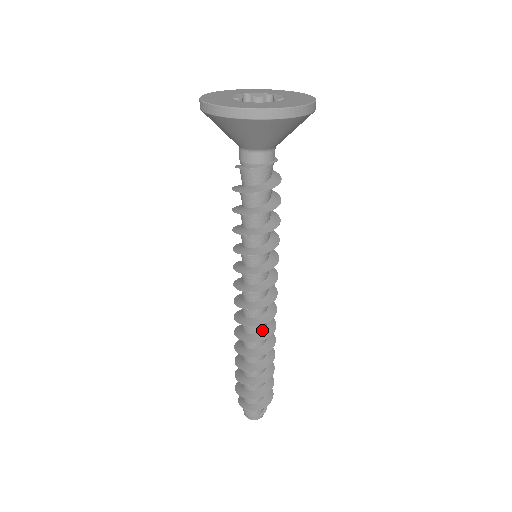
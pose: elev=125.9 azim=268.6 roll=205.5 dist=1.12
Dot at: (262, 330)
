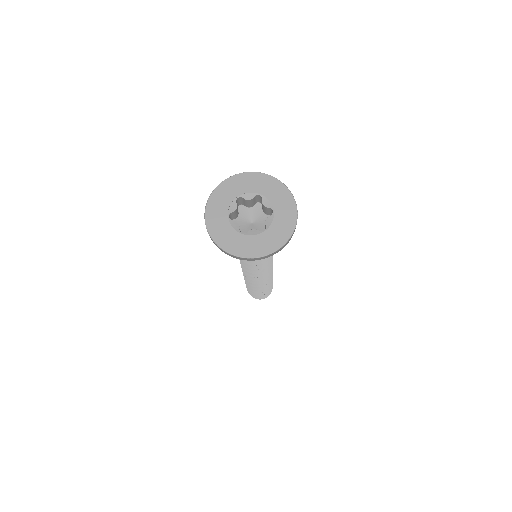
Dot at: occluded
